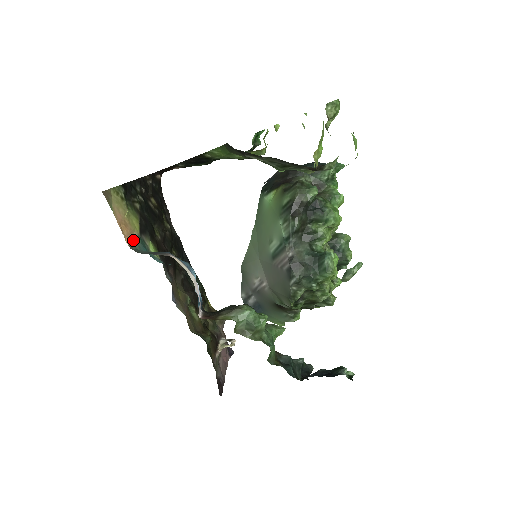
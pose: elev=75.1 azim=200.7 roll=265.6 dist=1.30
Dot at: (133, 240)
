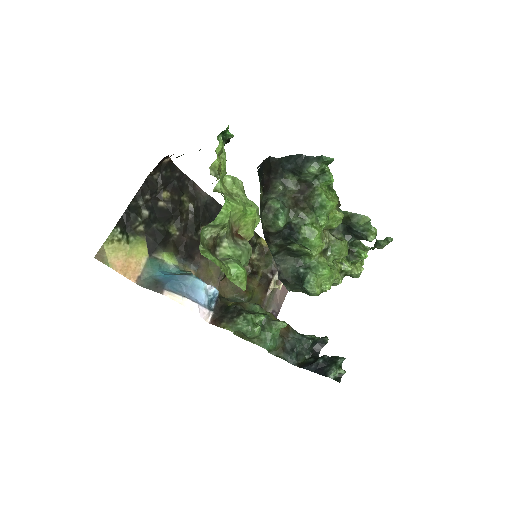
Dot at: (141, 271)
